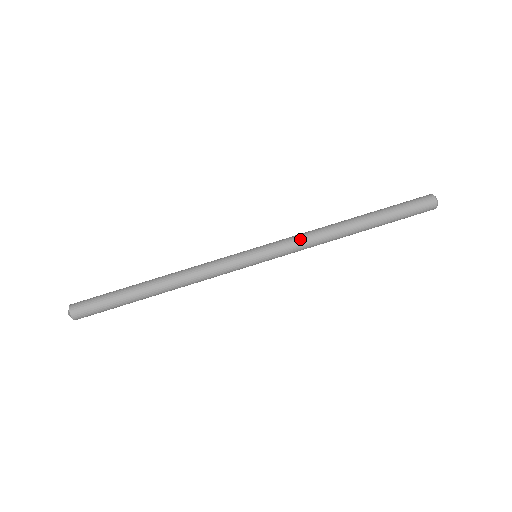
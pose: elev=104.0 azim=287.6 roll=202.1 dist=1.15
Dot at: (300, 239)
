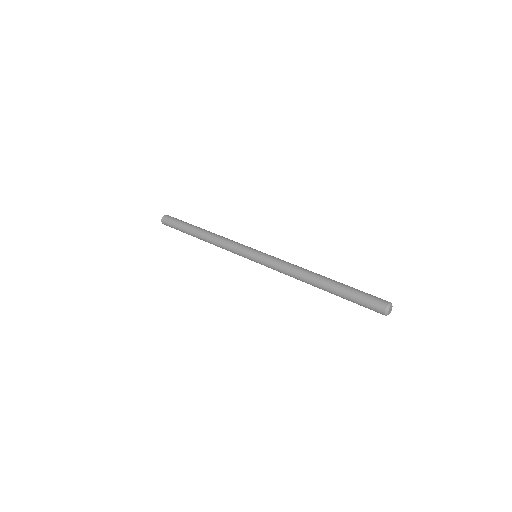
Dot at: (287, 262)
